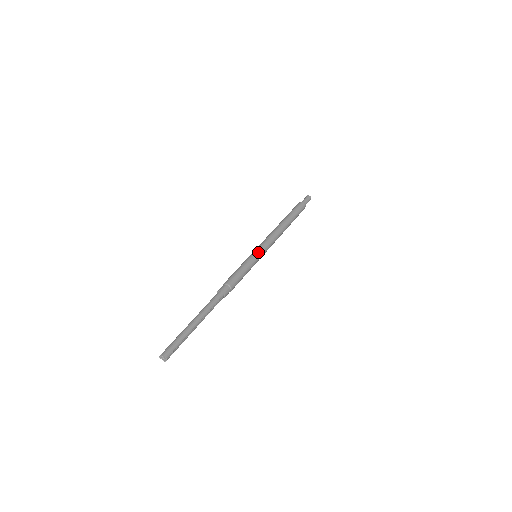
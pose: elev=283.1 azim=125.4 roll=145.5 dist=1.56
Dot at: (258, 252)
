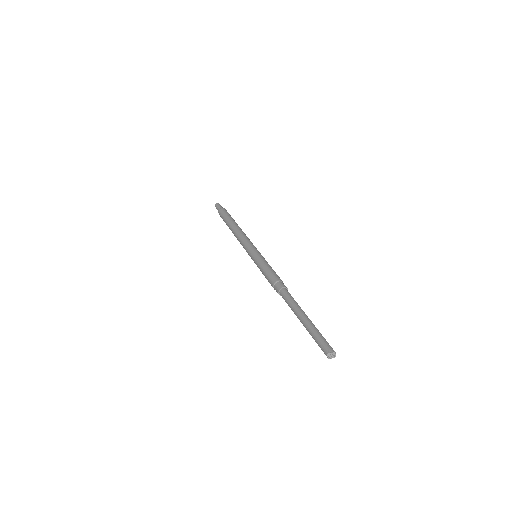
Dot at: (255, 251)
